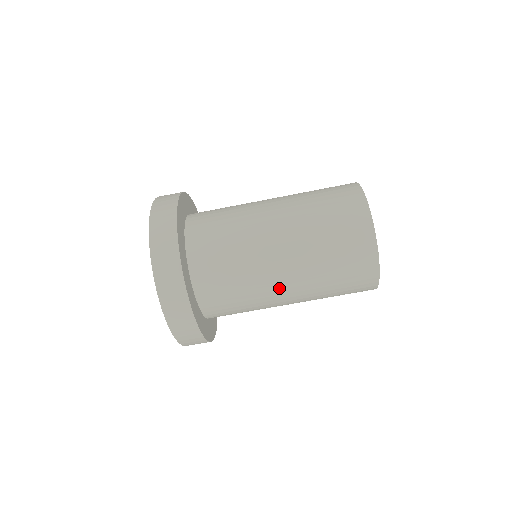
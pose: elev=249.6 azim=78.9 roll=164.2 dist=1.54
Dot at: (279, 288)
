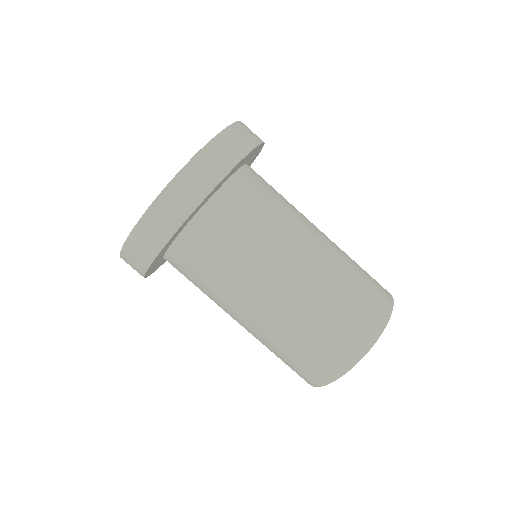
Dot at: (271, 283)
